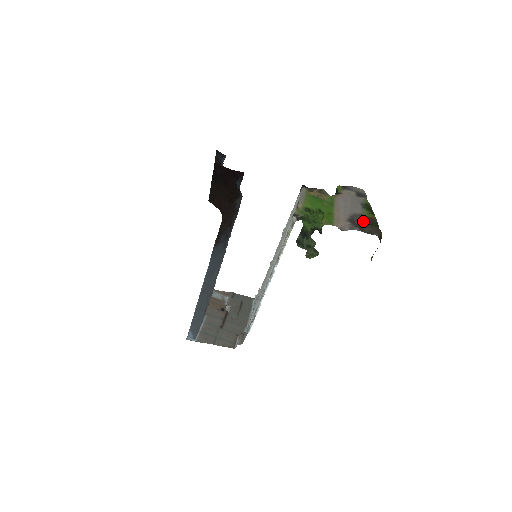
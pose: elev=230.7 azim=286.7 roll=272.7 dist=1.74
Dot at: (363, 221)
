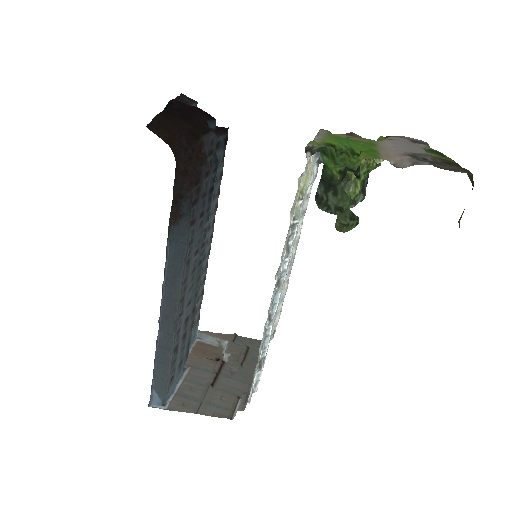
Dot at: (433, 160)
